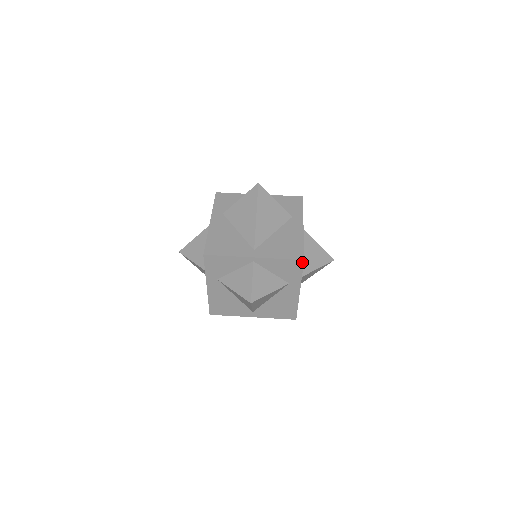
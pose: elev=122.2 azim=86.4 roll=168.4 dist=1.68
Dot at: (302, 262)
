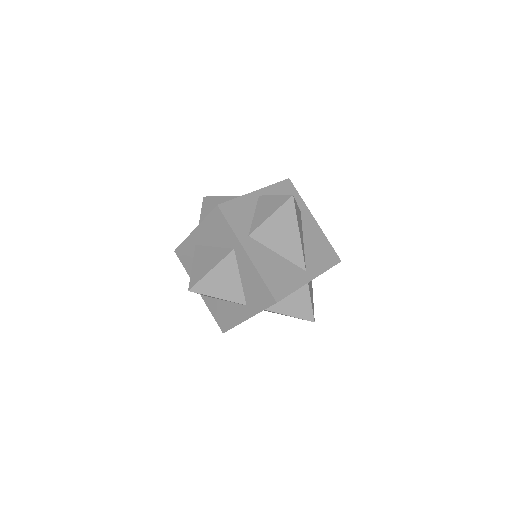
Dot at: (289, 181)
